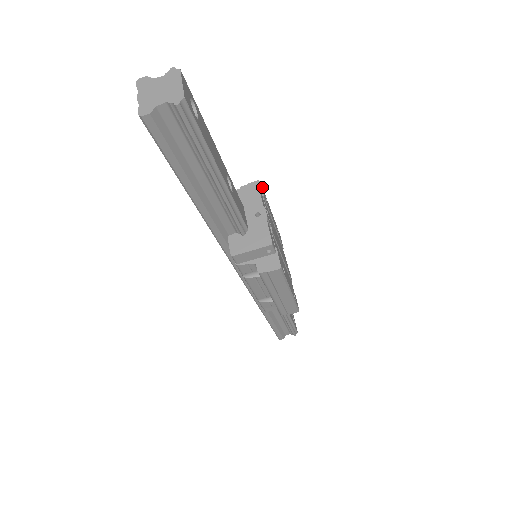
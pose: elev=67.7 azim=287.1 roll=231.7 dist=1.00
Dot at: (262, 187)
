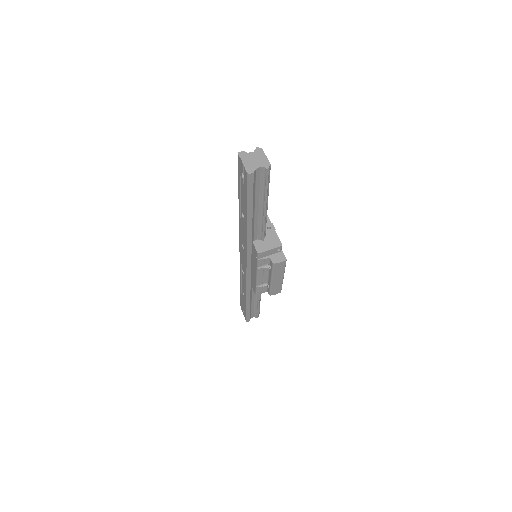
Dot at: occluded
